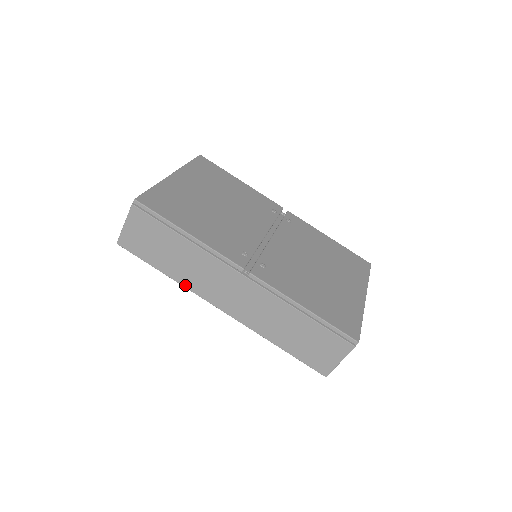
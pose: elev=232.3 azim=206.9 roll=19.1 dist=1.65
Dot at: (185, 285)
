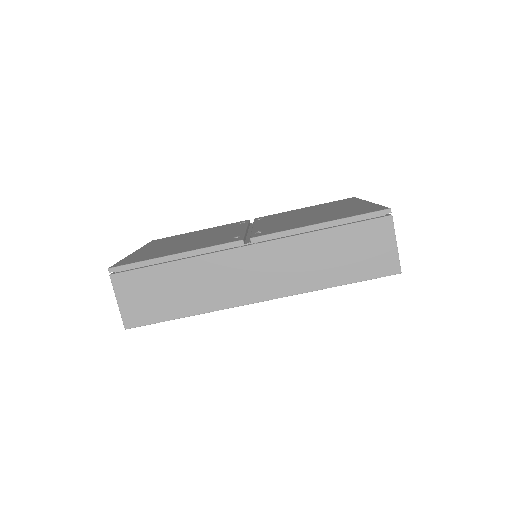
Dot at: (211, 309)
